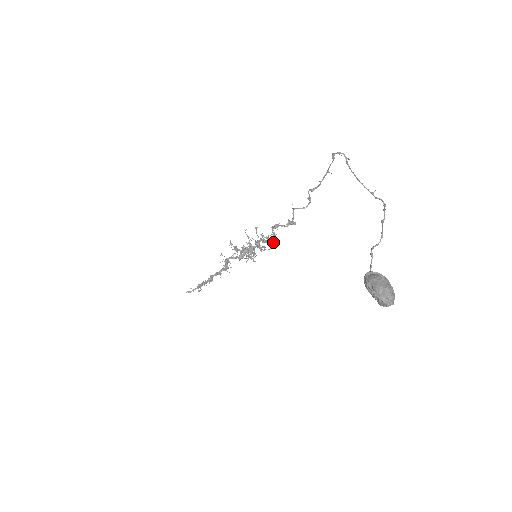
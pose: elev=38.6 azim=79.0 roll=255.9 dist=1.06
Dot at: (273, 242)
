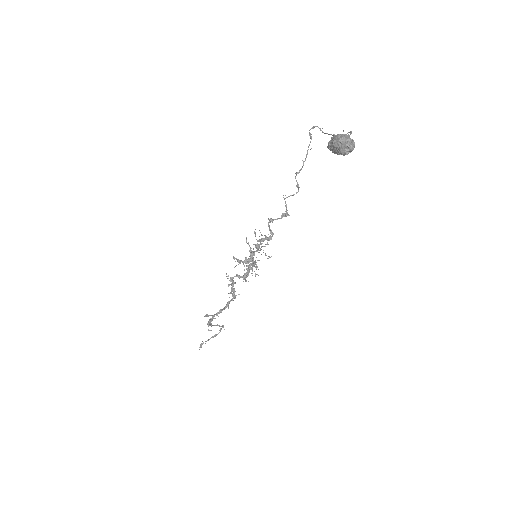
Dot at: (271, 239)
